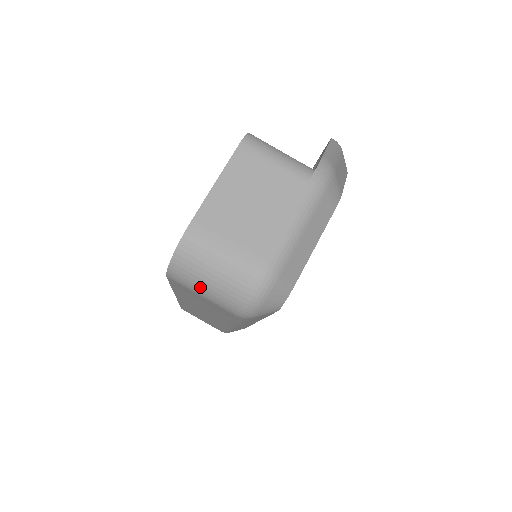
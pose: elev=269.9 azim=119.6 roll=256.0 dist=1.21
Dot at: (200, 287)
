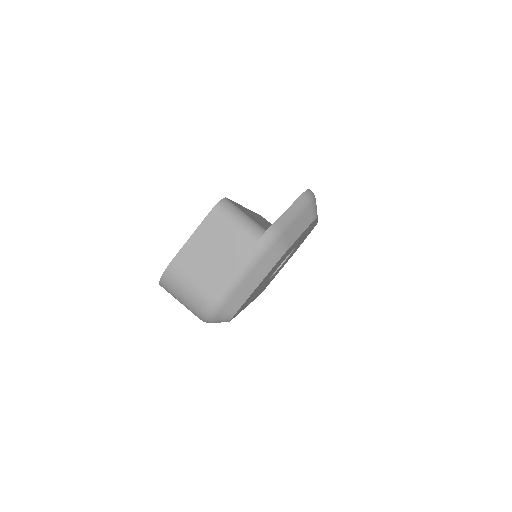
Dot at: occluded
